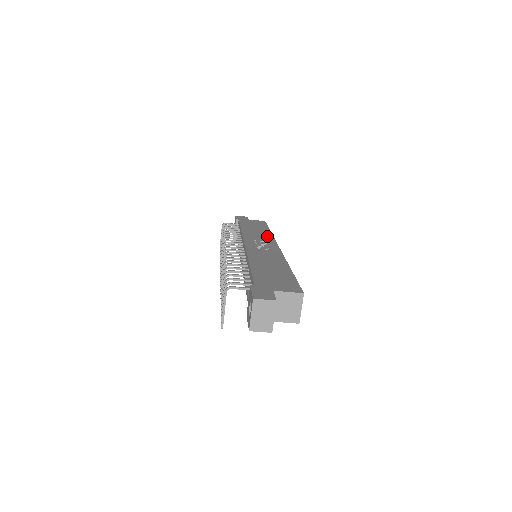
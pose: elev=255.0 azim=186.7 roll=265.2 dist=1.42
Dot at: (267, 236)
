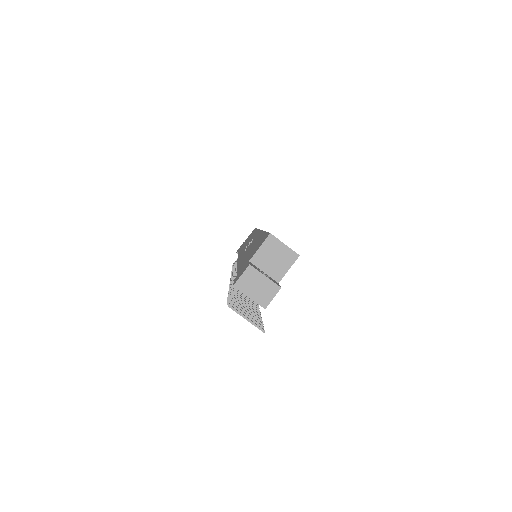
Dot at: (253, 235)
